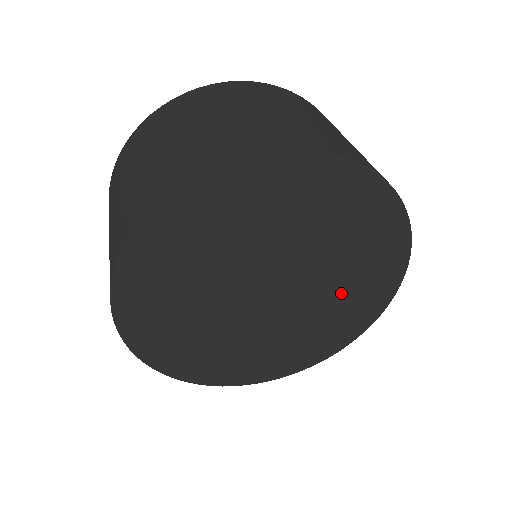
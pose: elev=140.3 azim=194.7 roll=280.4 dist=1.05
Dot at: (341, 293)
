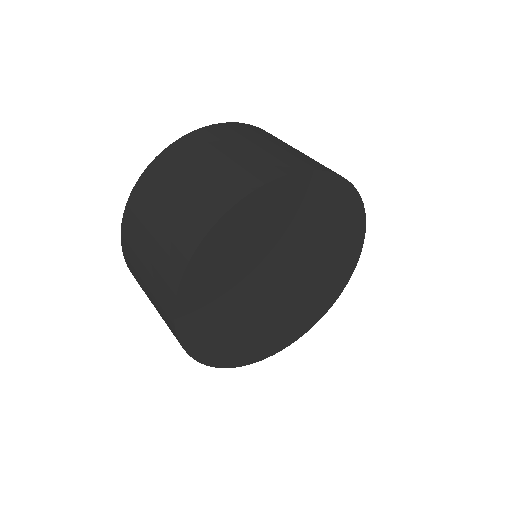
Dot at: (303, 302)
